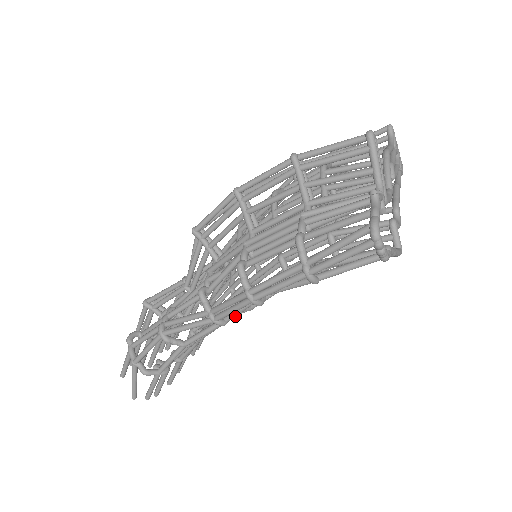
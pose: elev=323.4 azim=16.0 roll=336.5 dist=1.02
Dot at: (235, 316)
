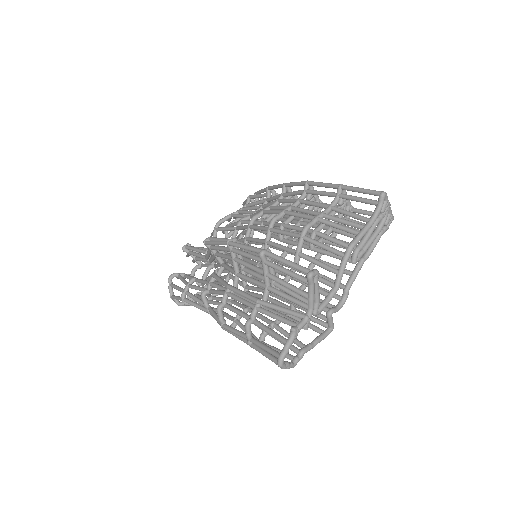
Dot at: occluded
